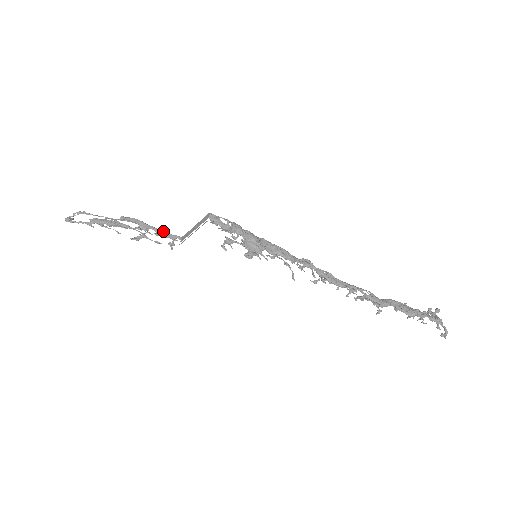
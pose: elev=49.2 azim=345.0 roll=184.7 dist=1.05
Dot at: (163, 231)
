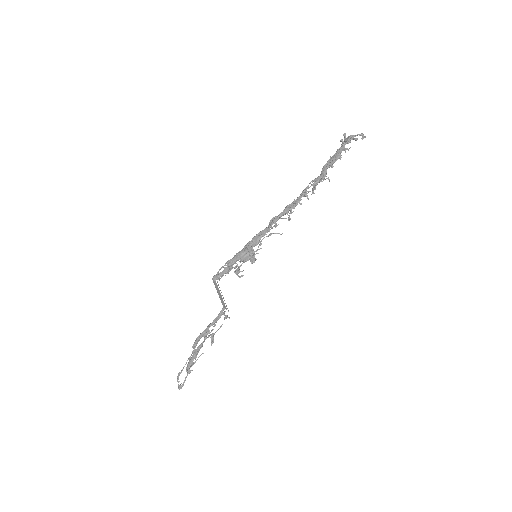
Dot at: (214, 320)
